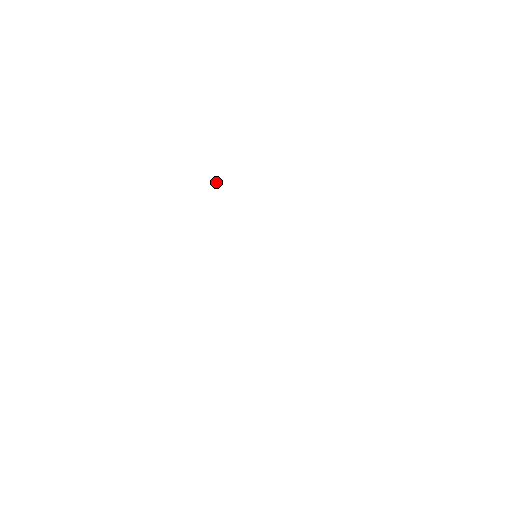
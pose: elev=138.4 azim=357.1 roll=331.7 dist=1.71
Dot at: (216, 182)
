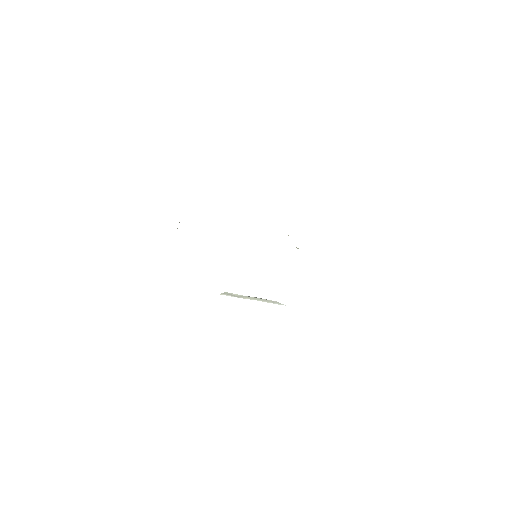
Dot at: occluded
